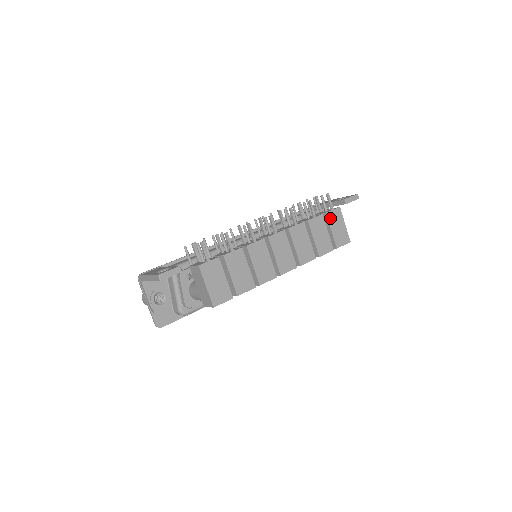
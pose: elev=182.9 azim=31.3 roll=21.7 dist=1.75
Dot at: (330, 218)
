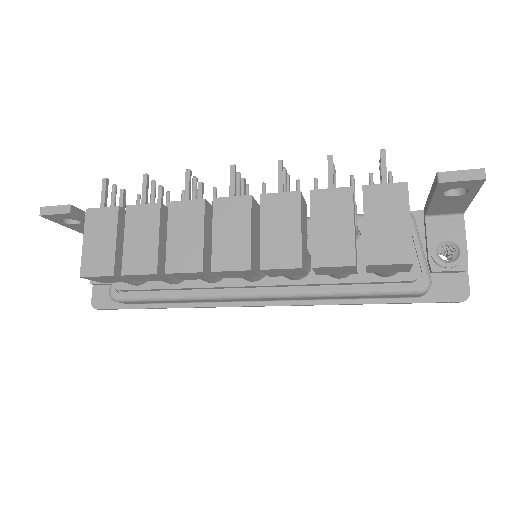
Dot at: (370, 199)
